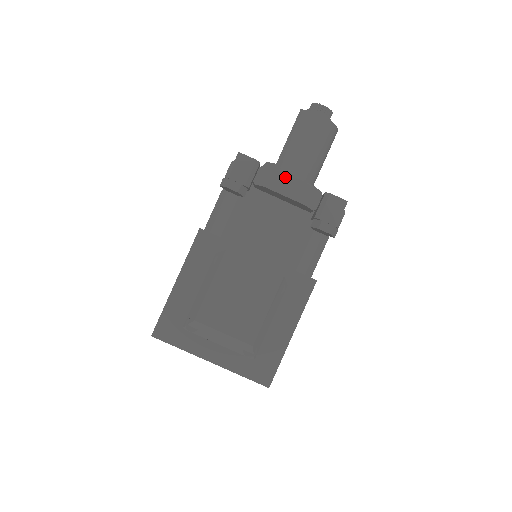
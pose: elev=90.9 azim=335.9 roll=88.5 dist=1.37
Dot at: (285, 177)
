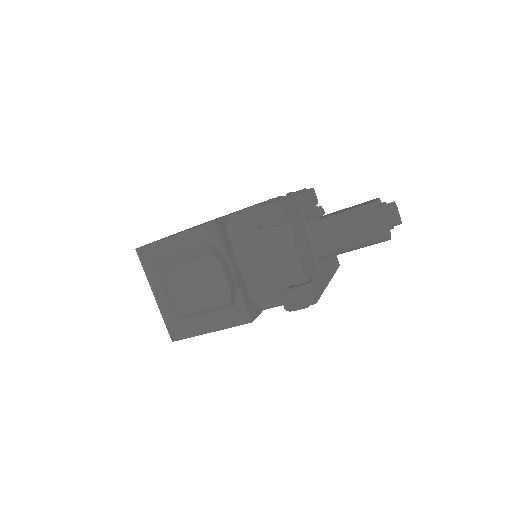
Dot at: (291, 249)
